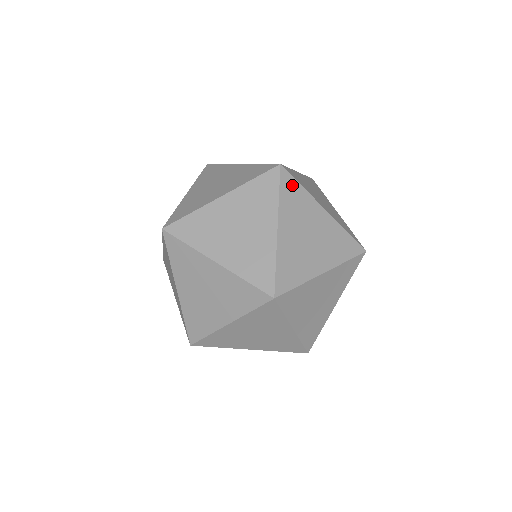
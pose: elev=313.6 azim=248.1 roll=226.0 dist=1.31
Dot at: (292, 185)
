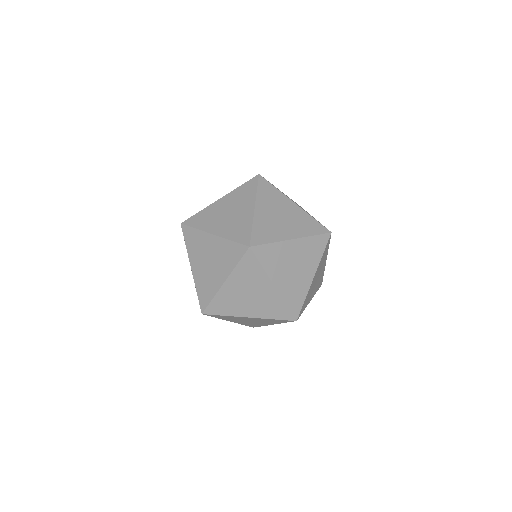
Dot at: occluded
